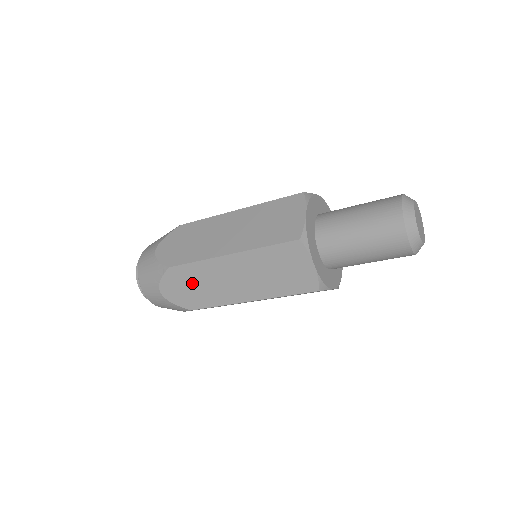
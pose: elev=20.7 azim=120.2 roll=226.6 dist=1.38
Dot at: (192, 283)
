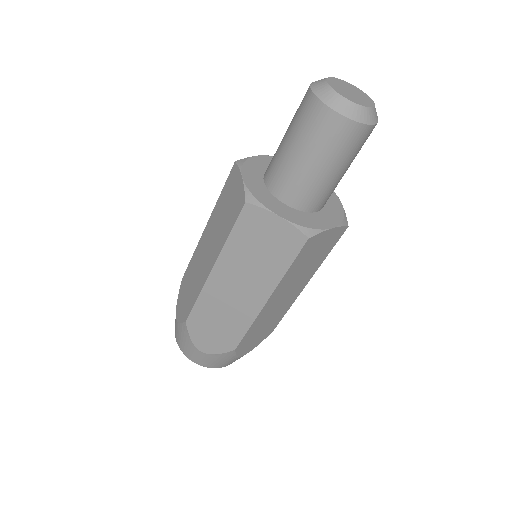
Dot at: (189, 284)
